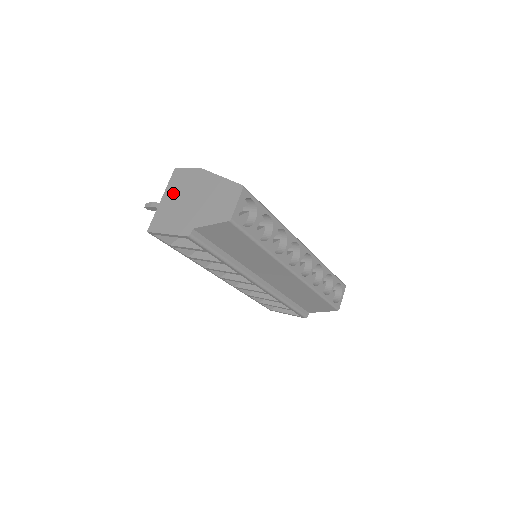
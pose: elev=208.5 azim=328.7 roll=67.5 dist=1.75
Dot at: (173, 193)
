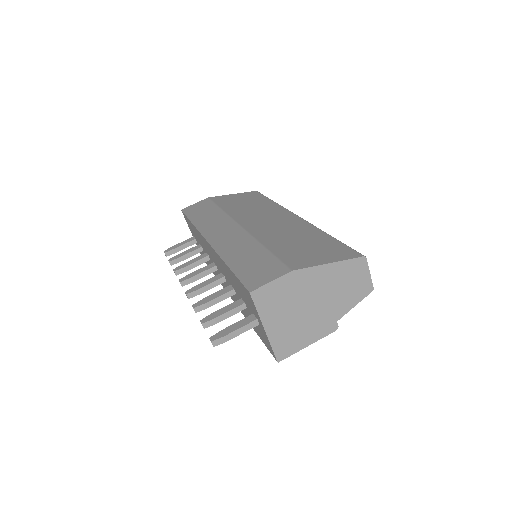
Dot at: (277, 314)
